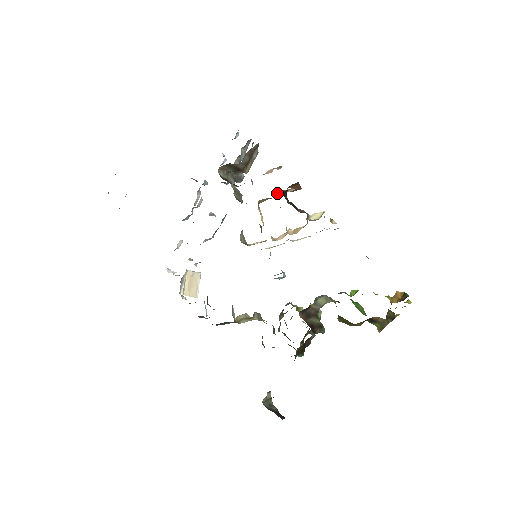
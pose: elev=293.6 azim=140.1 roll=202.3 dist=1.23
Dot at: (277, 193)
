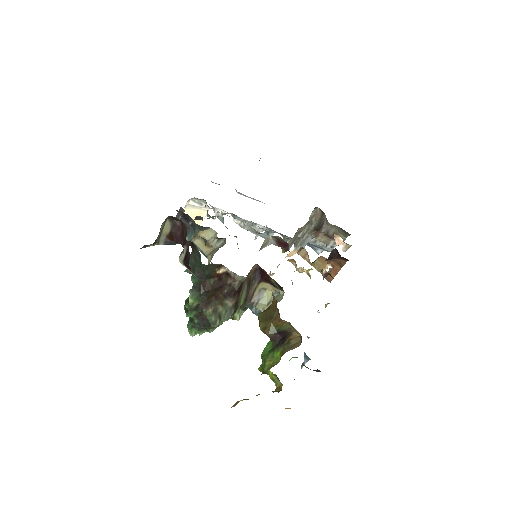
Dot at: (320, 258)
